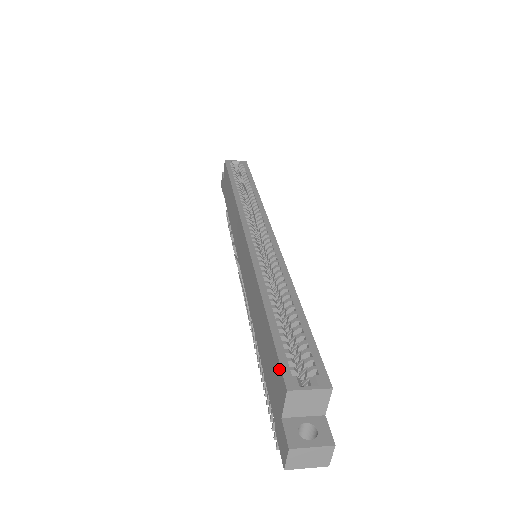
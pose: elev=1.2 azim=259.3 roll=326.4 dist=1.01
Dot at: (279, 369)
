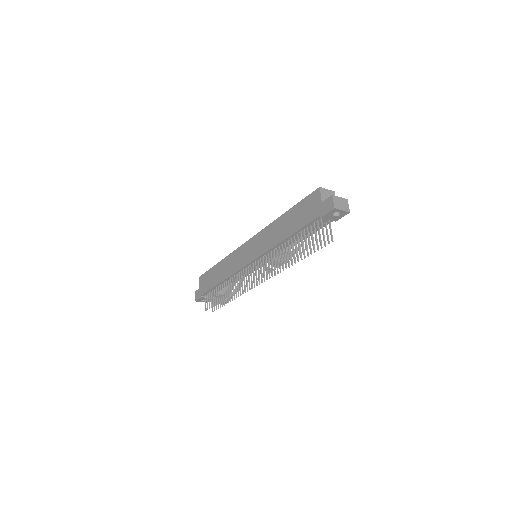
Dot at: (311, 195)
